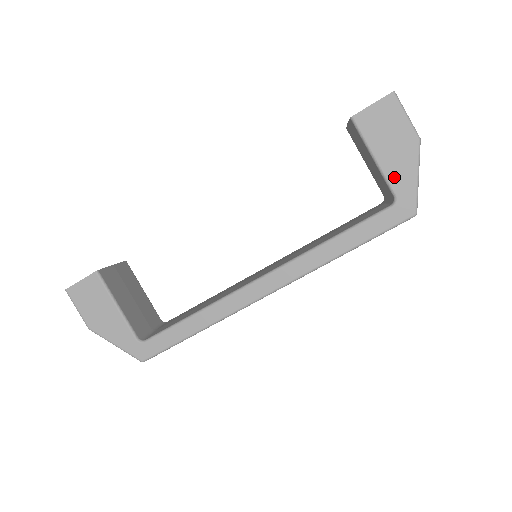
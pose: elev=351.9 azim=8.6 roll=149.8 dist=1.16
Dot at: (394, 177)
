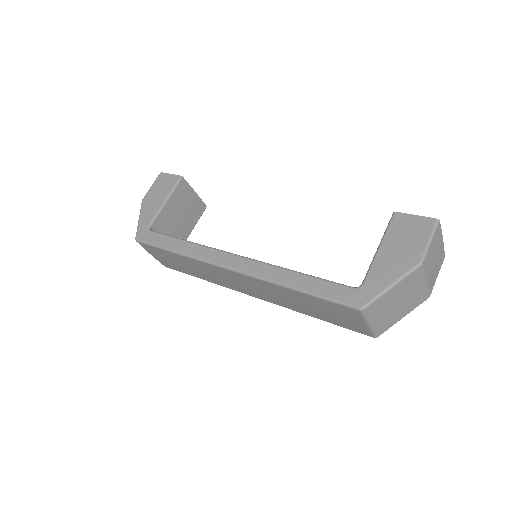
Dot at: (376, 271)
